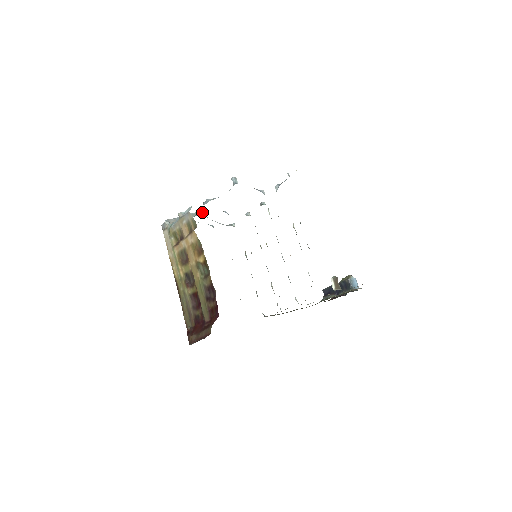
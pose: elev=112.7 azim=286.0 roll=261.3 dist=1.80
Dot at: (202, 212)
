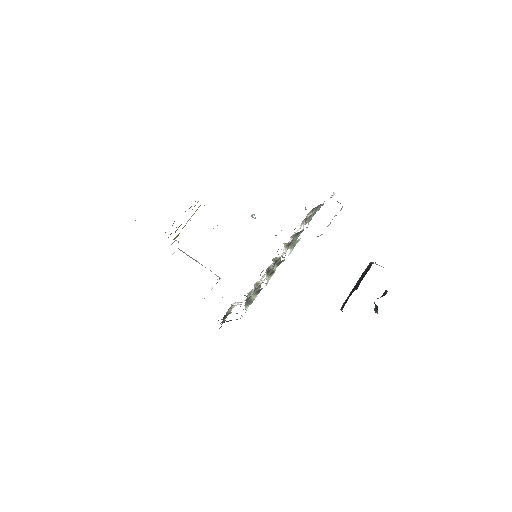
Dot at: occluded
